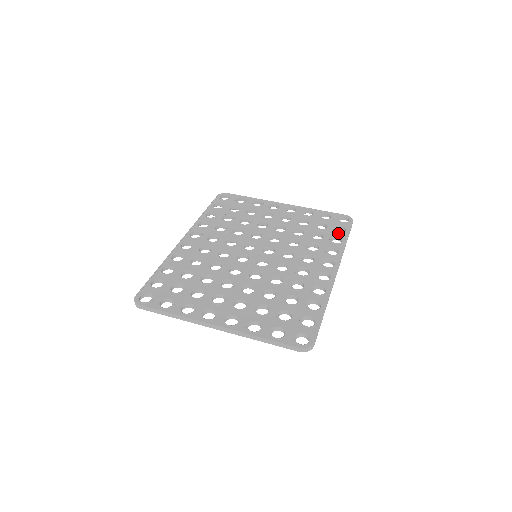
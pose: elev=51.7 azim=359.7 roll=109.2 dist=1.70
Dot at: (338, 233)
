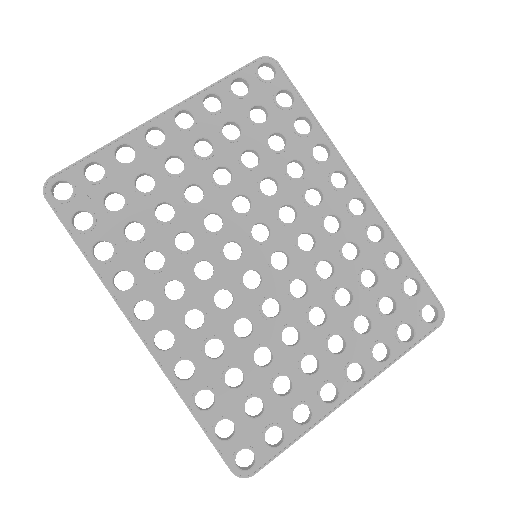
Dot at: (291, 110)
